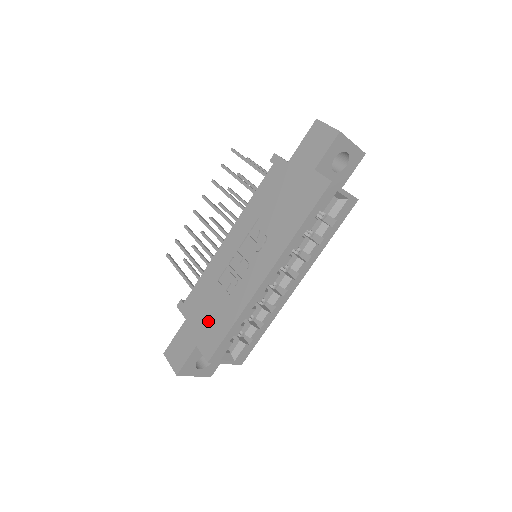
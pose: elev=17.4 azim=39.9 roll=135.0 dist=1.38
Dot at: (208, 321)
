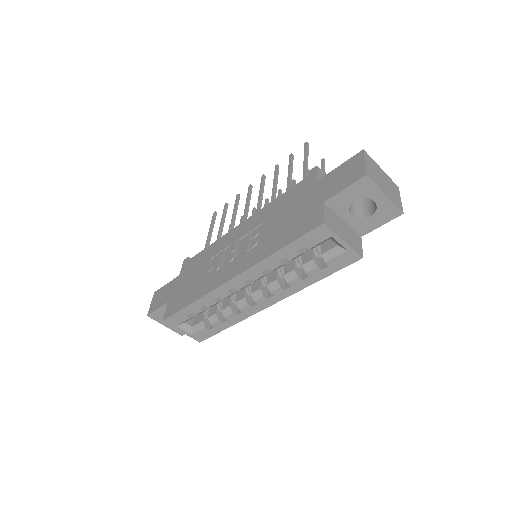
Dot at: (185, 287)
